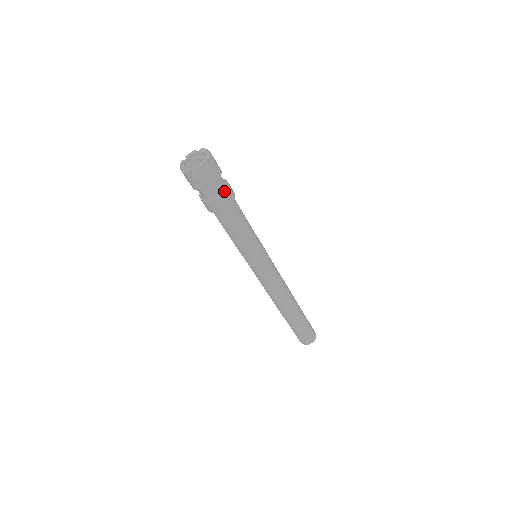
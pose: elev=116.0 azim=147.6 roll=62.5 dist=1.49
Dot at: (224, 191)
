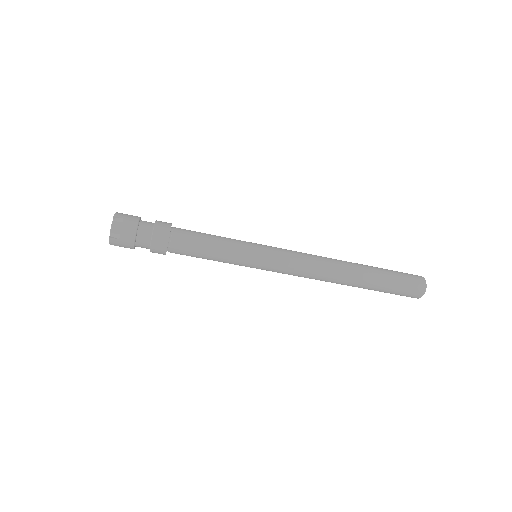
Dot at: (151, 241)
